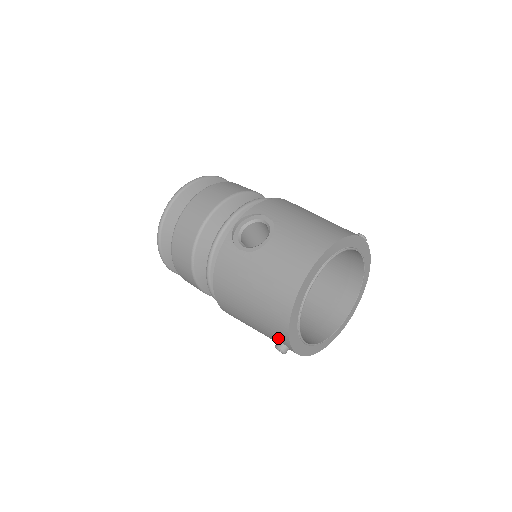
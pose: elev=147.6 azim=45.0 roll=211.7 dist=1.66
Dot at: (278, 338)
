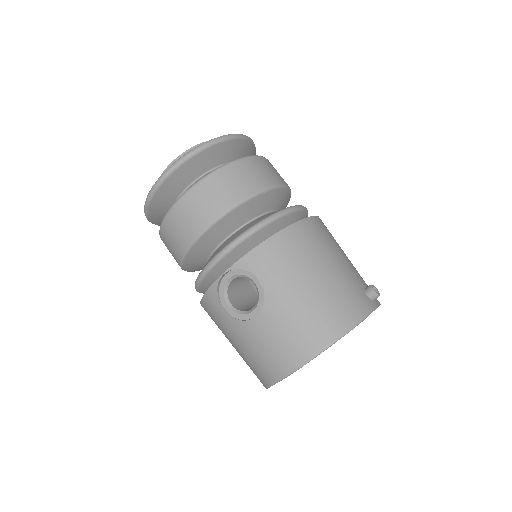
Dot at: occluded
